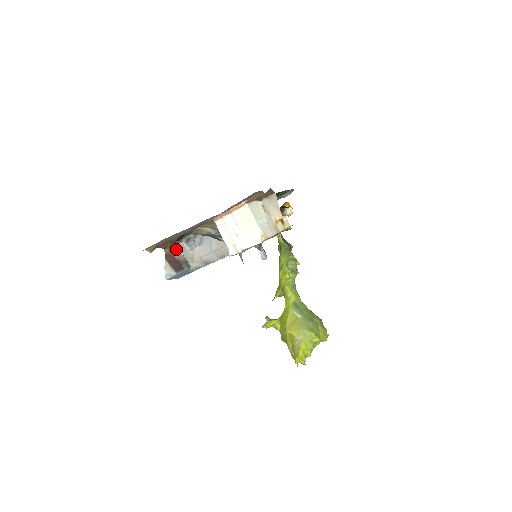
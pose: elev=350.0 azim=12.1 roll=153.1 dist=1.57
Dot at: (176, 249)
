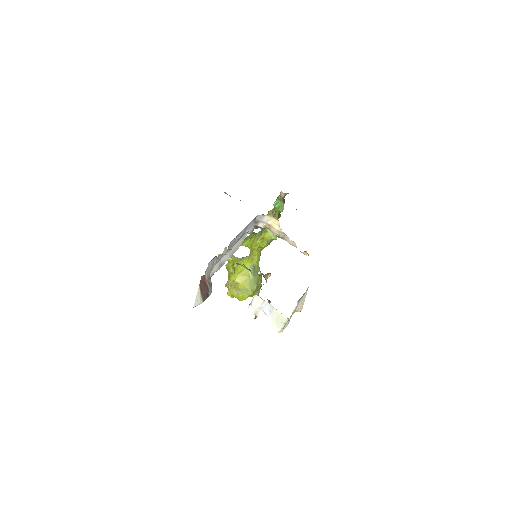
Dot at: (208, 267)
